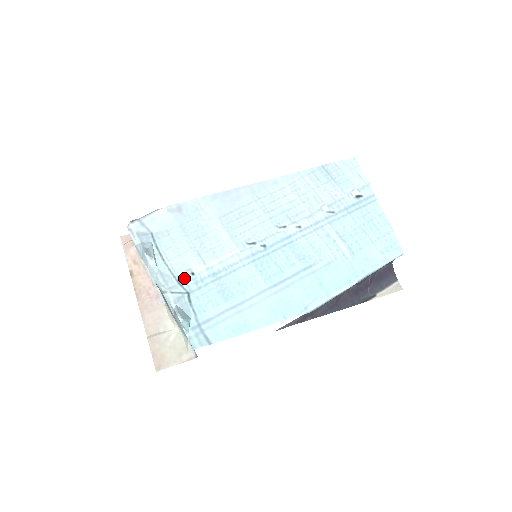
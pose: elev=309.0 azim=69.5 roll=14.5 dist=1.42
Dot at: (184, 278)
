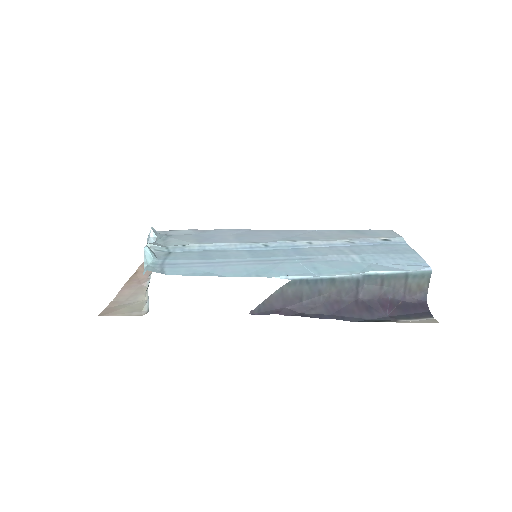
Dot at: (174, 246)
